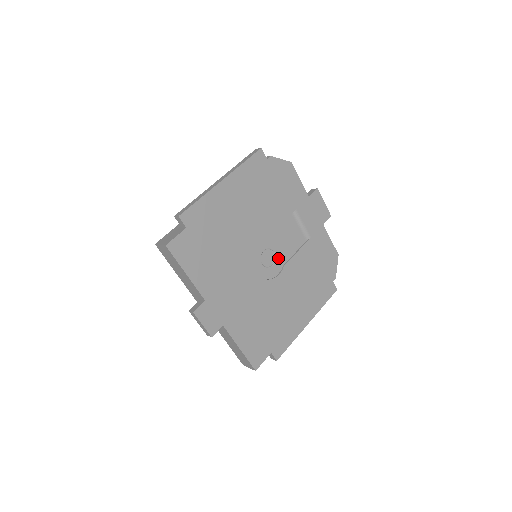
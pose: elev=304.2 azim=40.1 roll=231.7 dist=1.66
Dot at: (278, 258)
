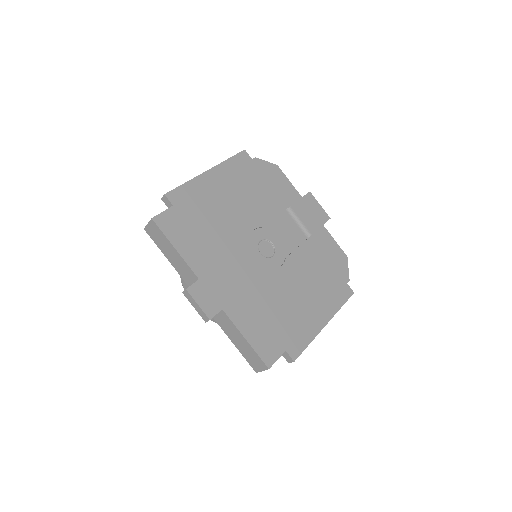
Dot at: (278, 250)
